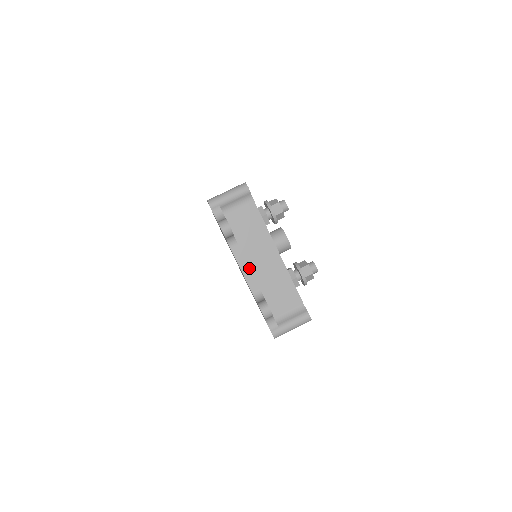
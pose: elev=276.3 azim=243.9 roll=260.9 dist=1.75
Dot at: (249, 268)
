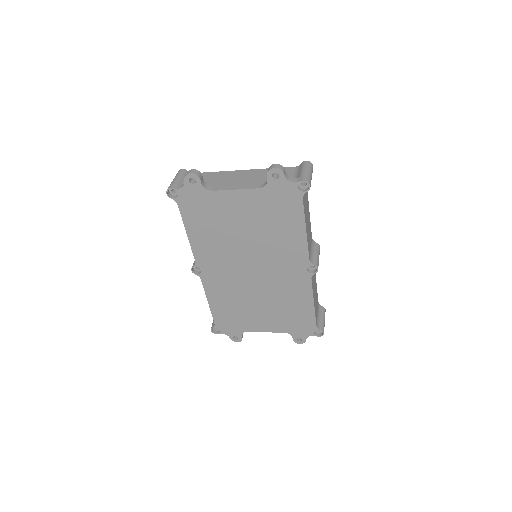
Dot at: (238, 186)
